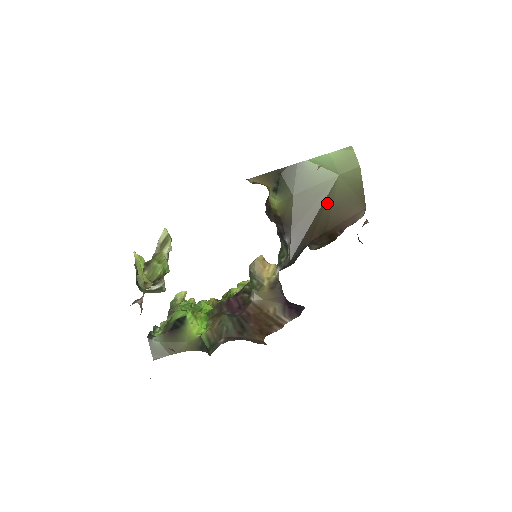
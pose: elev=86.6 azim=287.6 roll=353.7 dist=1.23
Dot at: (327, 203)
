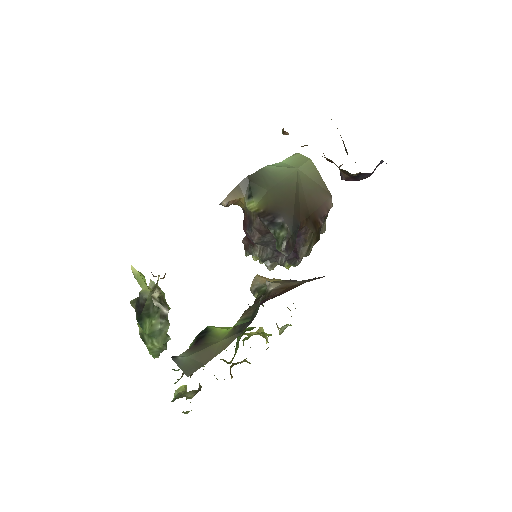
Dot at: (299, 190)
